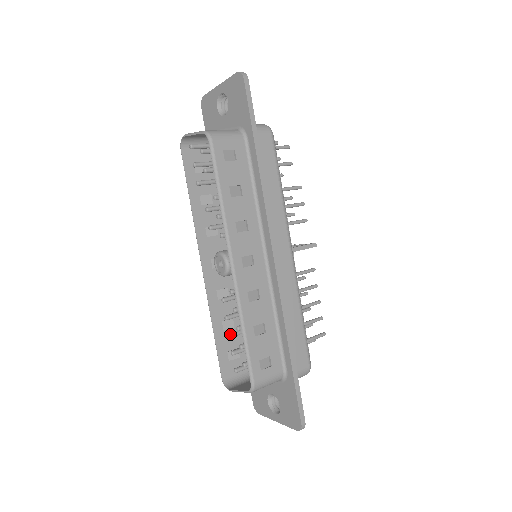
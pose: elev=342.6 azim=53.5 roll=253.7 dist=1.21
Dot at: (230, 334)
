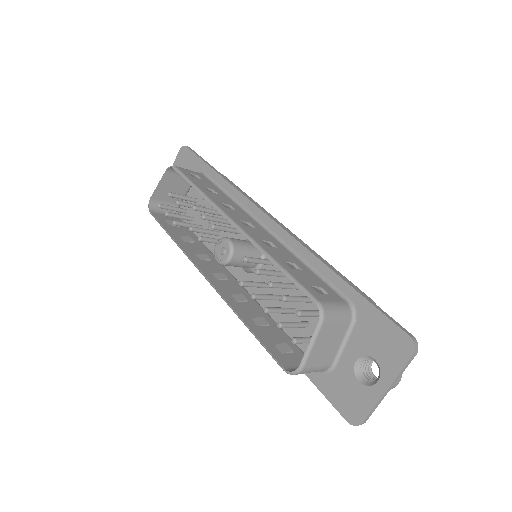
Dot at: (266, 307)
